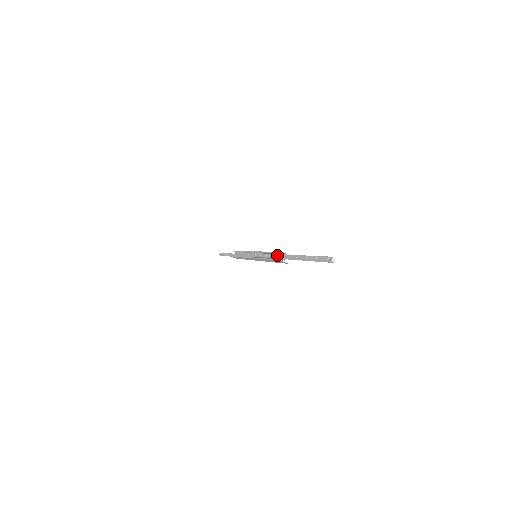
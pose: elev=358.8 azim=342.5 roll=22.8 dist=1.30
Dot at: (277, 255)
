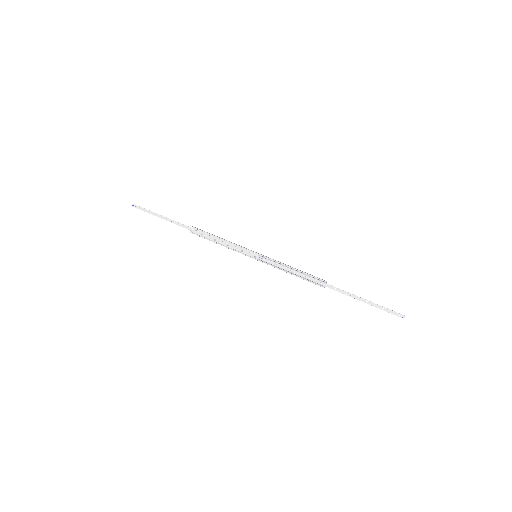
Dot at: (314, 279)
